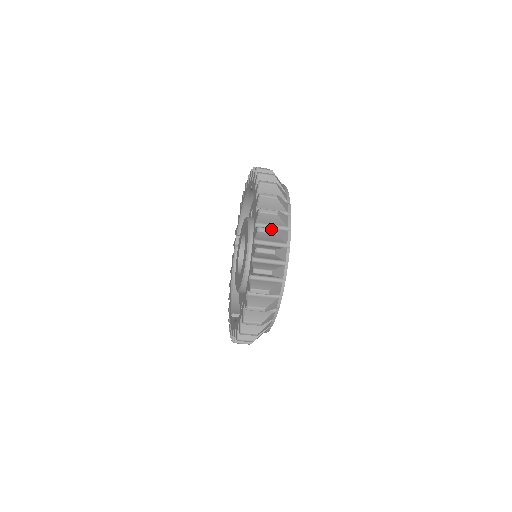
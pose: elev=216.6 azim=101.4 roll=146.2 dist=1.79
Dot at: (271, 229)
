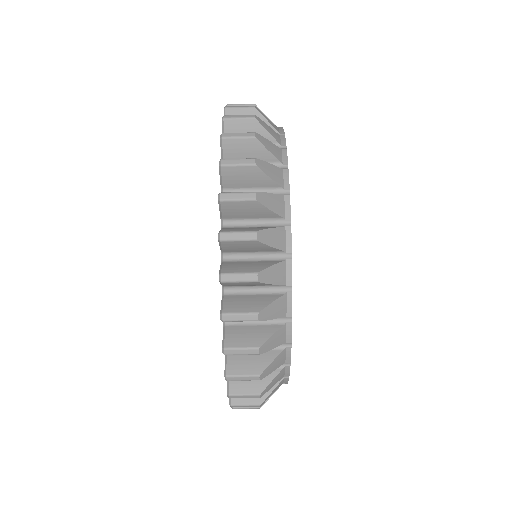
Dot at: (245, 106)
